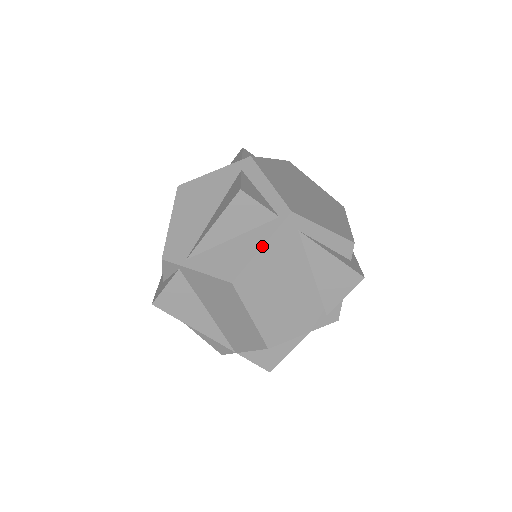
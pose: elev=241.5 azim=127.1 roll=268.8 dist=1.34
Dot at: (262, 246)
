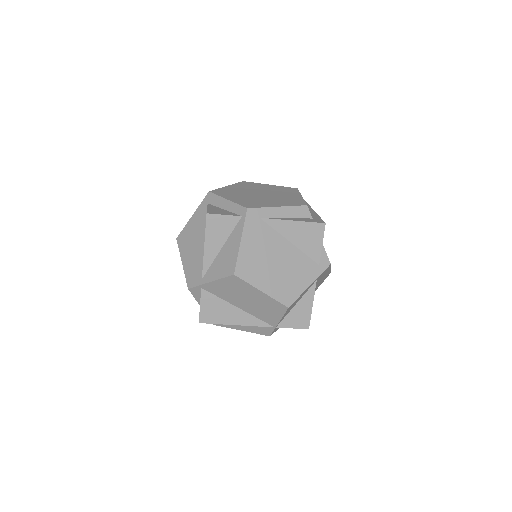
Dot at: (240, 240)
